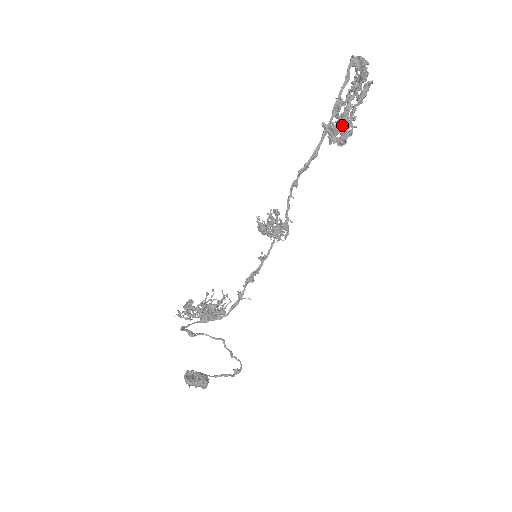
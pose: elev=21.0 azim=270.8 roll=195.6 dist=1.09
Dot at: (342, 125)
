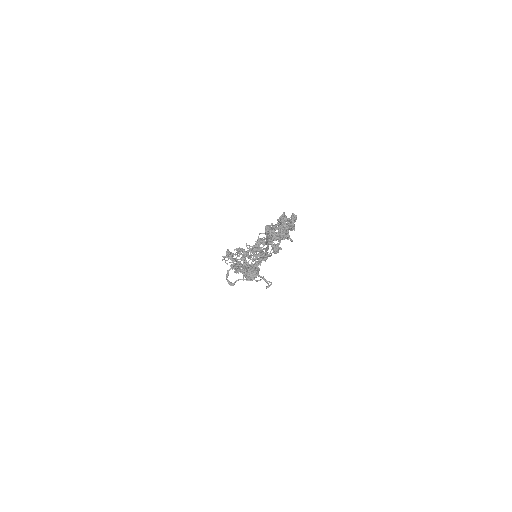
Dot at: (276, 253)
